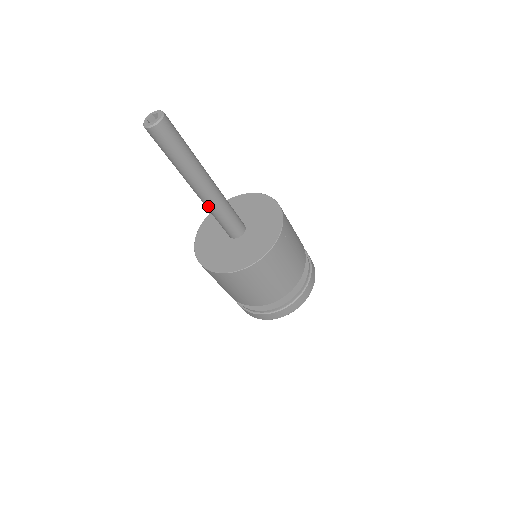
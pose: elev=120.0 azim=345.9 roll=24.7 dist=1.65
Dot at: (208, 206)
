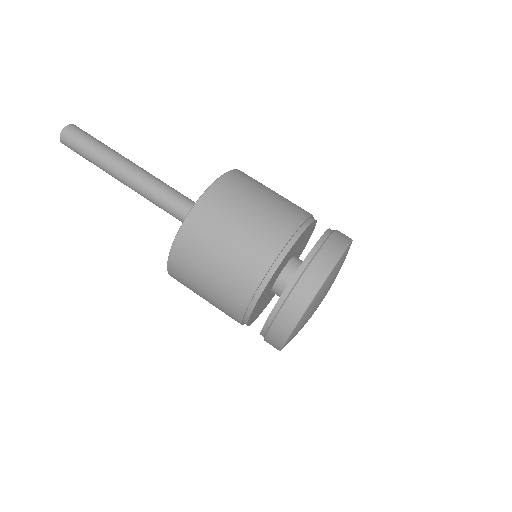
Dot at: (149, 200)
